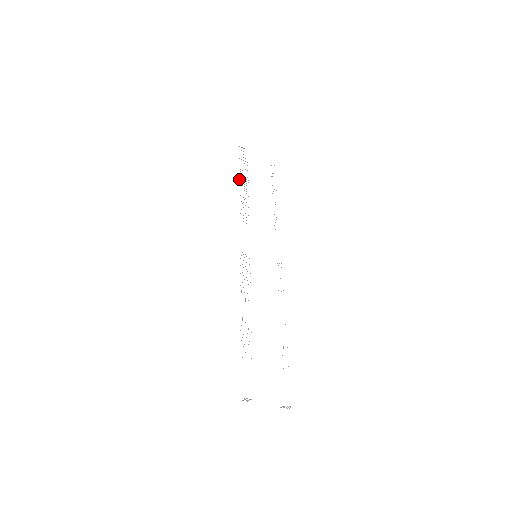
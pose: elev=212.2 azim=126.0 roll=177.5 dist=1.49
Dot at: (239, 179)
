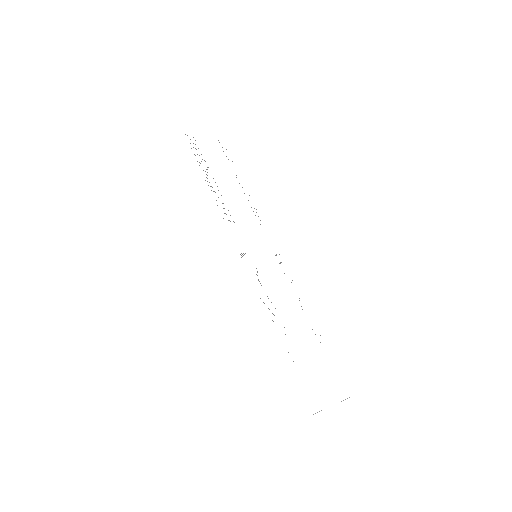
Dot at: occluded
